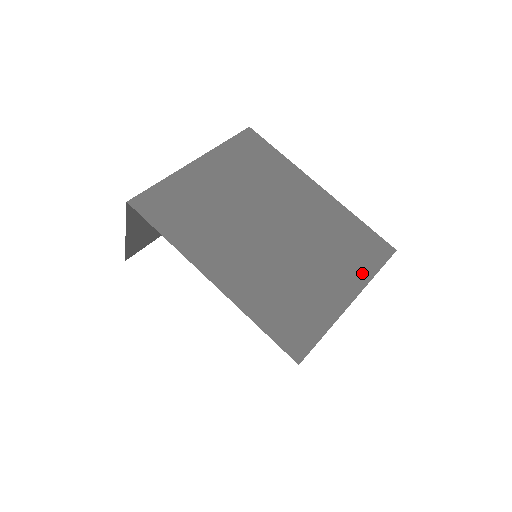
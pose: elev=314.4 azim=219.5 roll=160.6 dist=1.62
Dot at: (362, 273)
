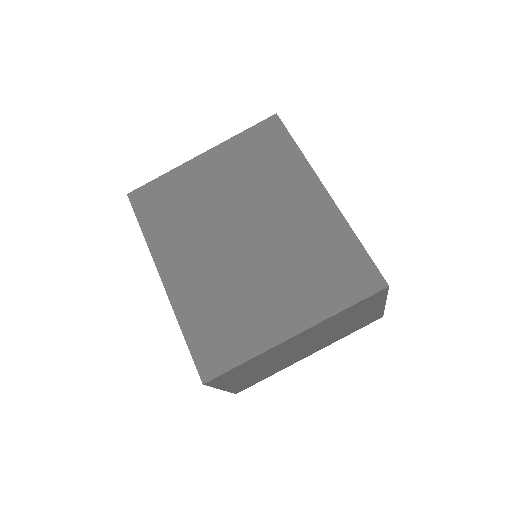
Dot at: (324, 306)
